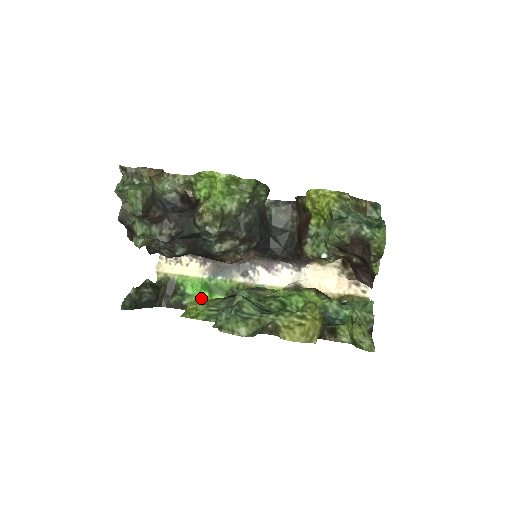
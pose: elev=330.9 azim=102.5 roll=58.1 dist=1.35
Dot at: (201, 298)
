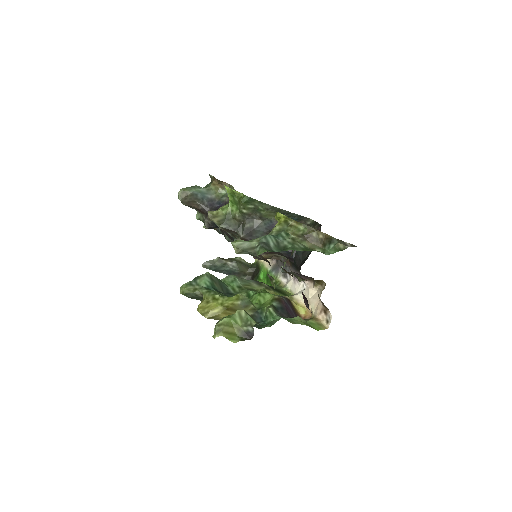
Dot at: occluded
